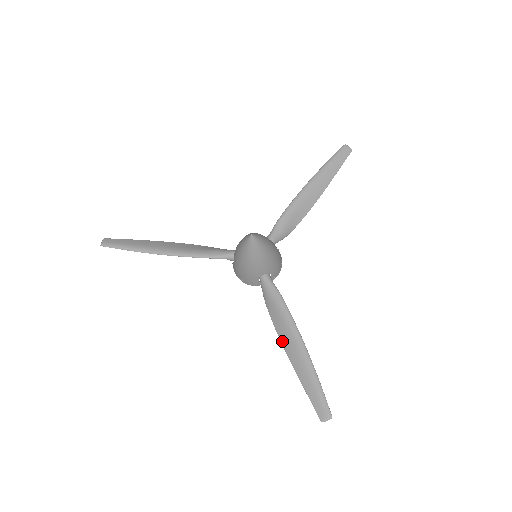
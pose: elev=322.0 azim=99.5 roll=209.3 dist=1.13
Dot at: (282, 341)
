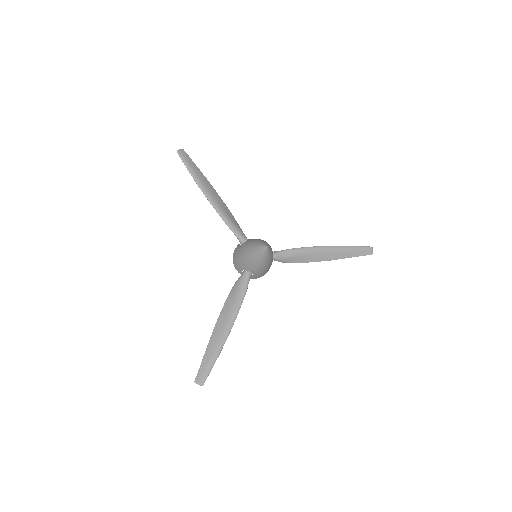
Dot at: (220, 318)
